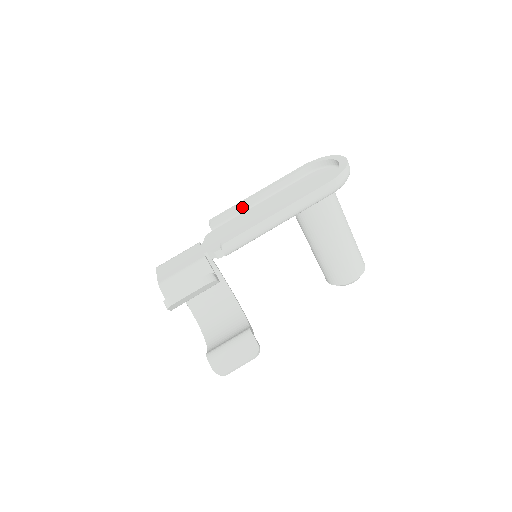
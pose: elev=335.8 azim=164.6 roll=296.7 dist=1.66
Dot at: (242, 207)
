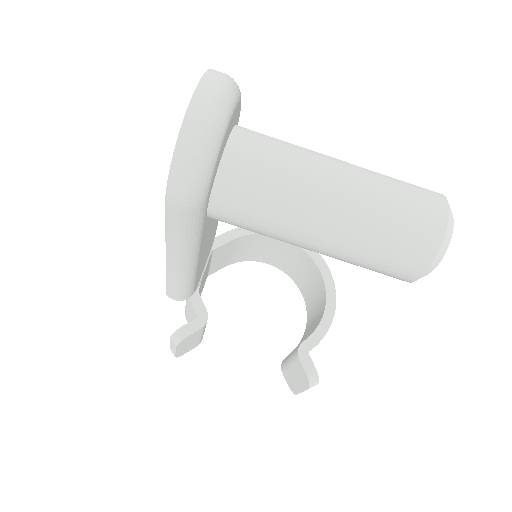
Dot at: occluded
